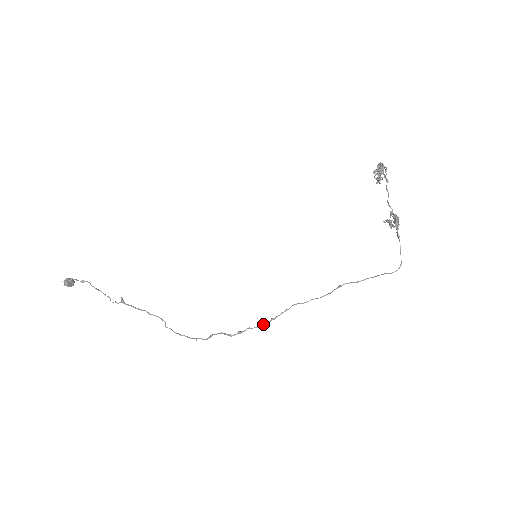
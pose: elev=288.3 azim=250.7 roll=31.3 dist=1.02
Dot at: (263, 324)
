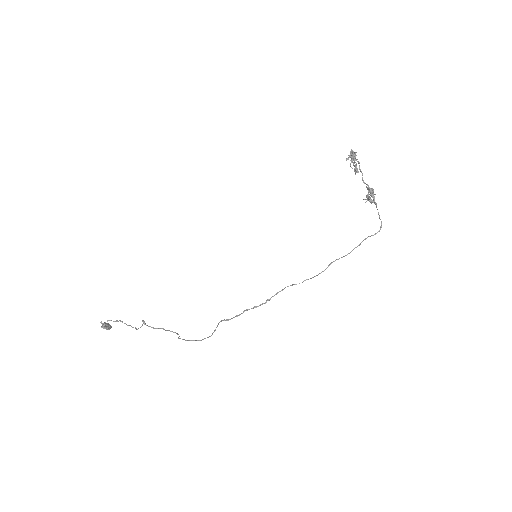
Dot at: (259, 305)
